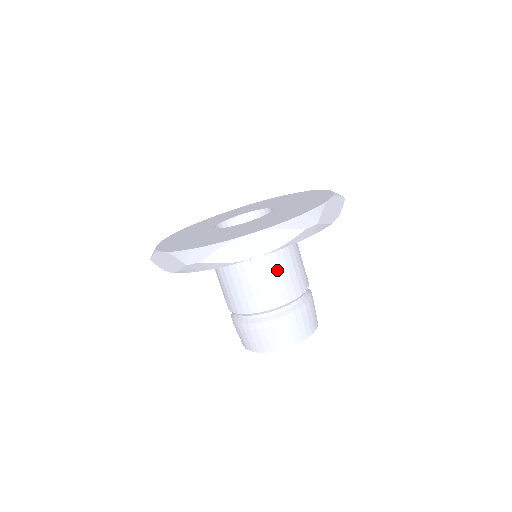
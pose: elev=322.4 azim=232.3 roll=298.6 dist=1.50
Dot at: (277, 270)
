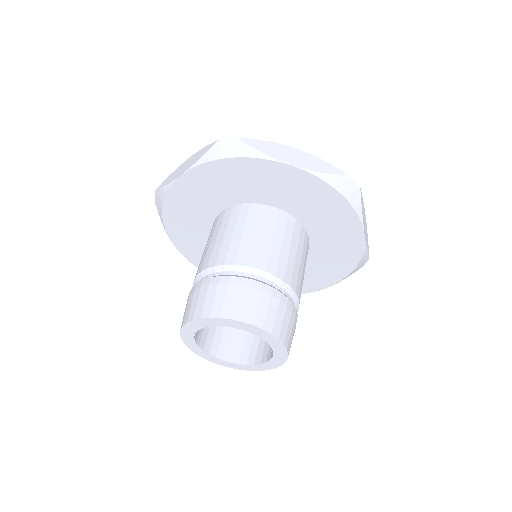
Dot at: (230, 231)
